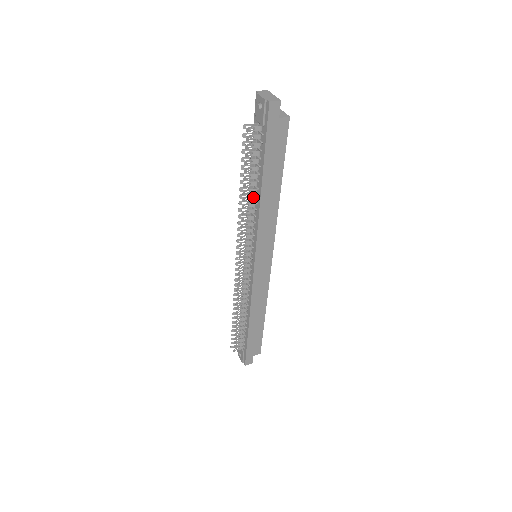
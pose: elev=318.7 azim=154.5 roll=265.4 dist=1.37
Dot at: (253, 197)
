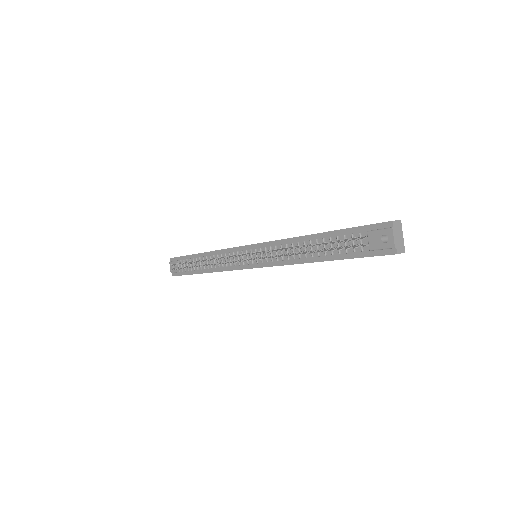
Dot at: (302, 253)
